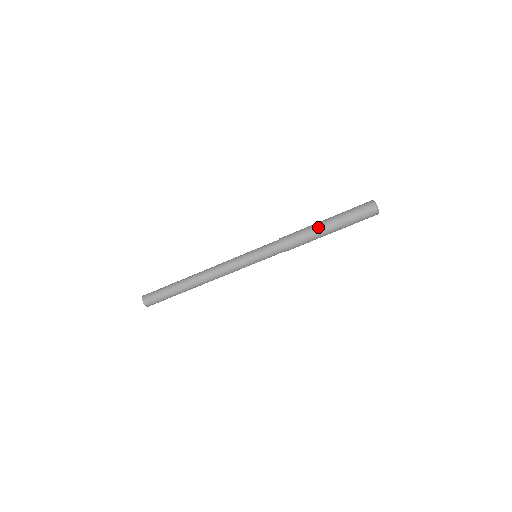
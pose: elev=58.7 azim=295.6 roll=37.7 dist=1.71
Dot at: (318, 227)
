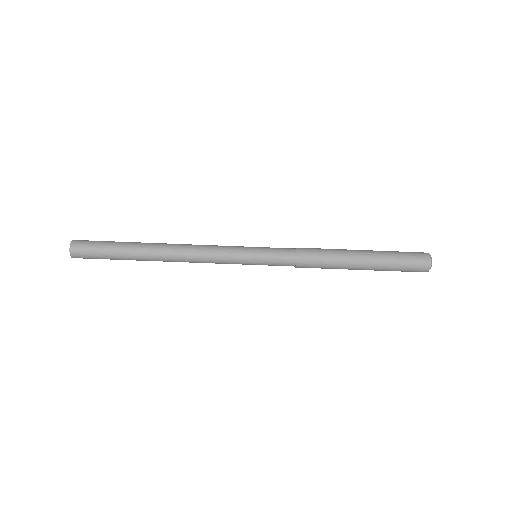
Dot at: (352, 250)
